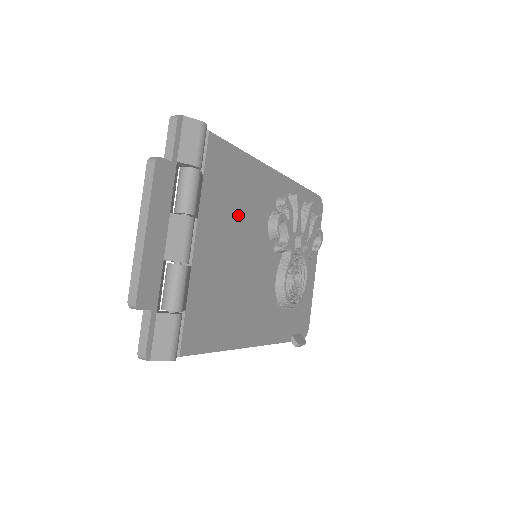
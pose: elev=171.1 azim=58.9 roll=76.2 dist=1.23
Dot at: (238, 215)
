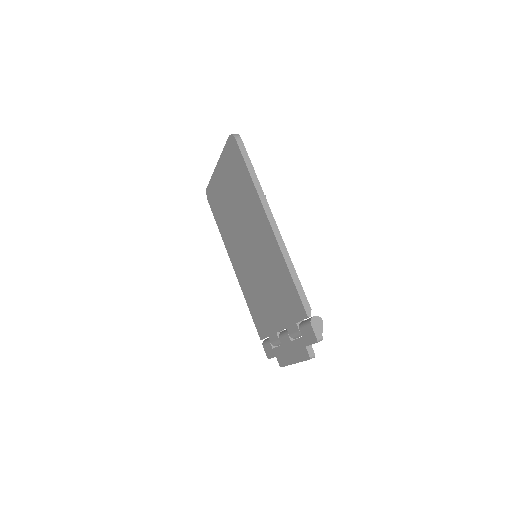
Dot at: occluded
